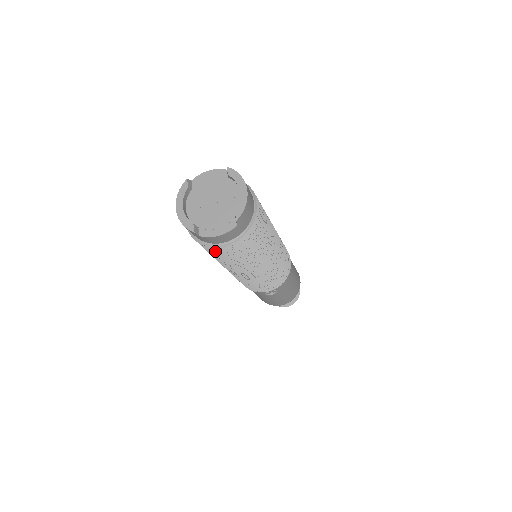
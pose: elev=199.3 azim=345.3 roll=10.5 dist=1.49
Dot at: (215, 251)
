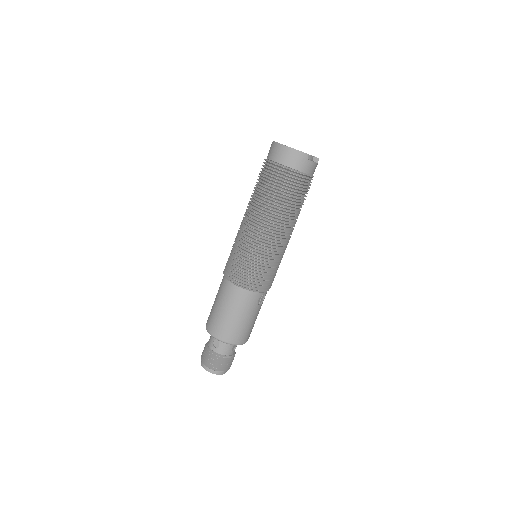
Dot at: (300, 186)
